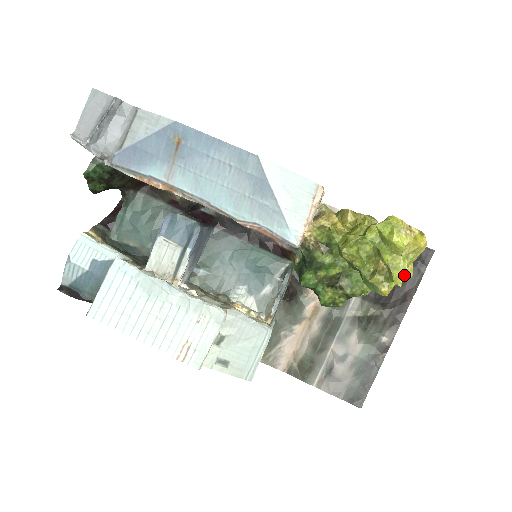
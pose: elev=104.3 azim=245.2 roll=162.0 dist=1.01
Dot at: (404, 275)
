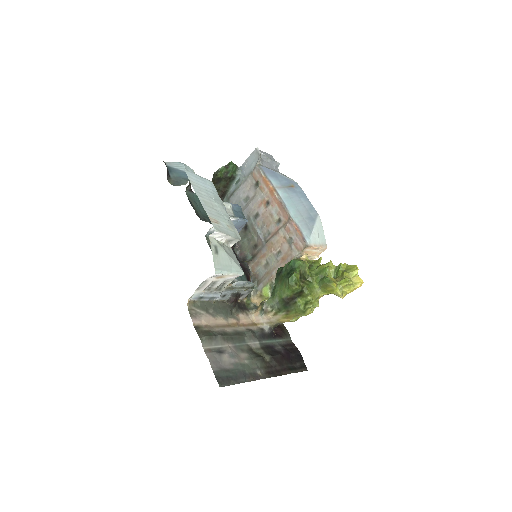
Dot at: (350, 282)
